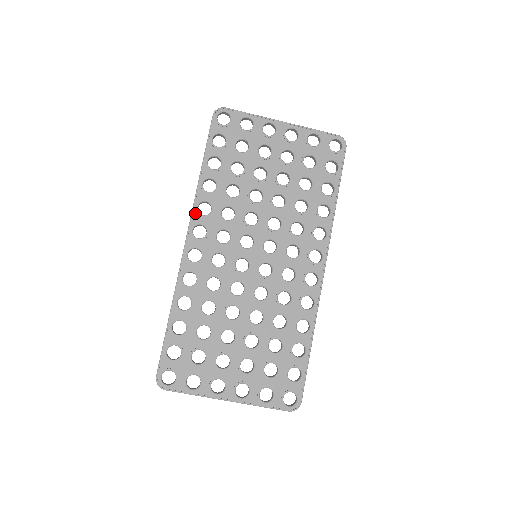
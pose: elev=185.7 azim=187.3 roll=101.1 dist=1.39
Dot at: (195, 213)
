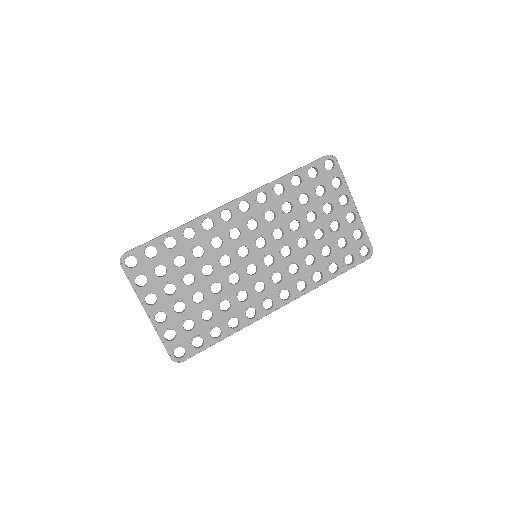
Dot at: (254, 194)
